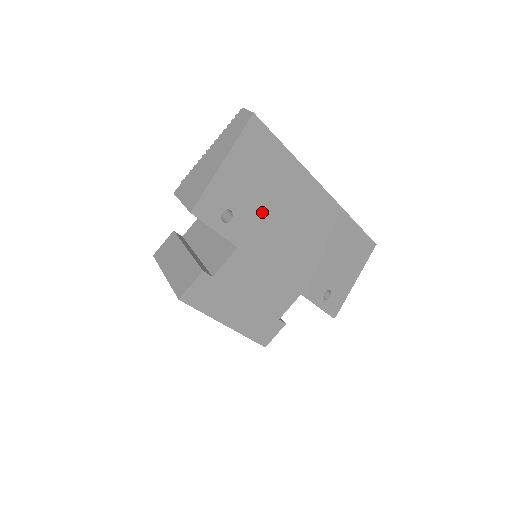
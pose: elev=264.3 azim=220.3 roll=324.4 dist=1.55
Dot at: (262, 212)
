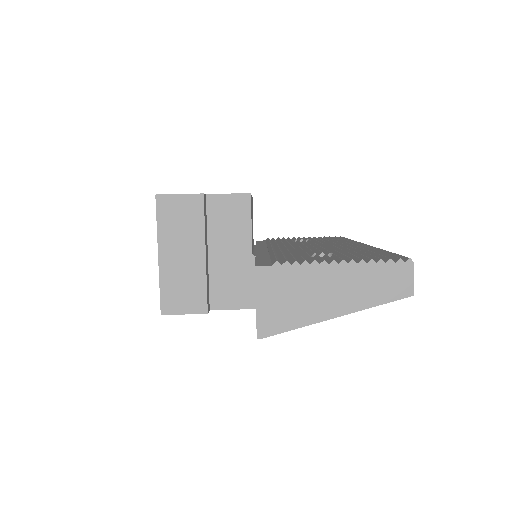
Dot at: occluded
